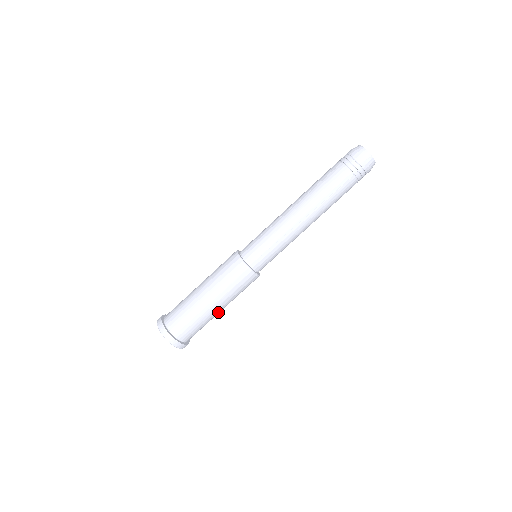
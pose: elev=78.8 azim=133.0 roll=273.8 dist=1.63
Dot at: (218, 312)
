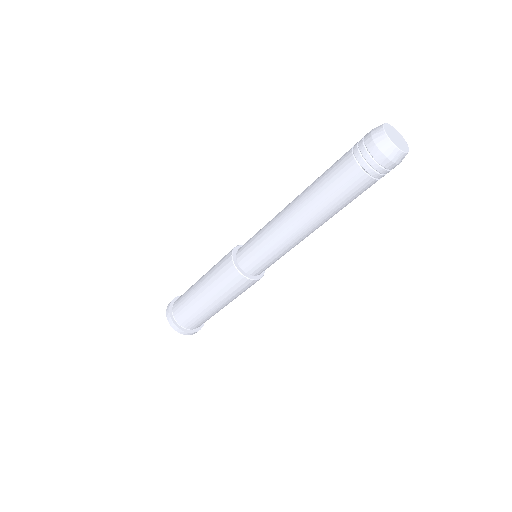
Dot at: occluded
